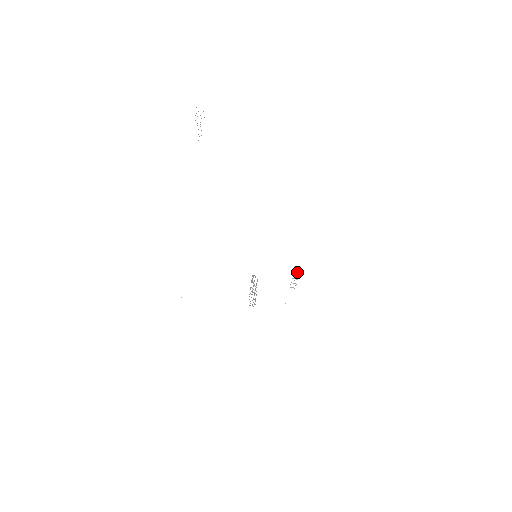
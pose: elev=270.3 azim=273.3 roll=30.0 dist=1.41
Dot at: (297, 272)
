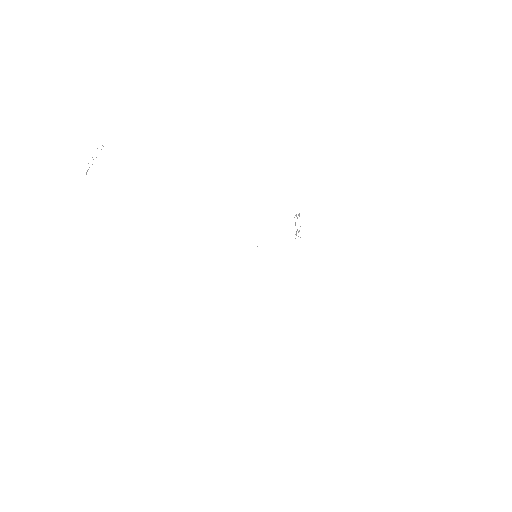
Dot at: occluded
